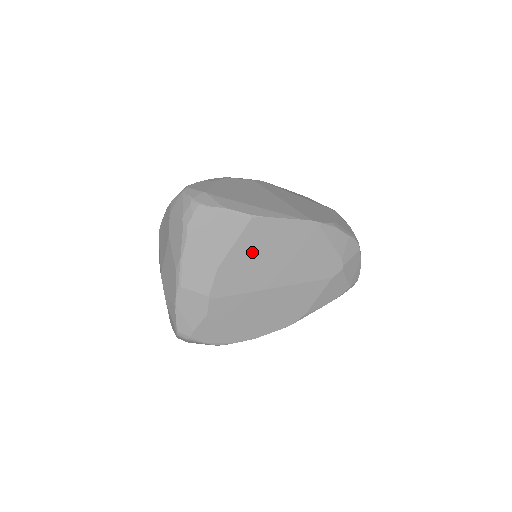
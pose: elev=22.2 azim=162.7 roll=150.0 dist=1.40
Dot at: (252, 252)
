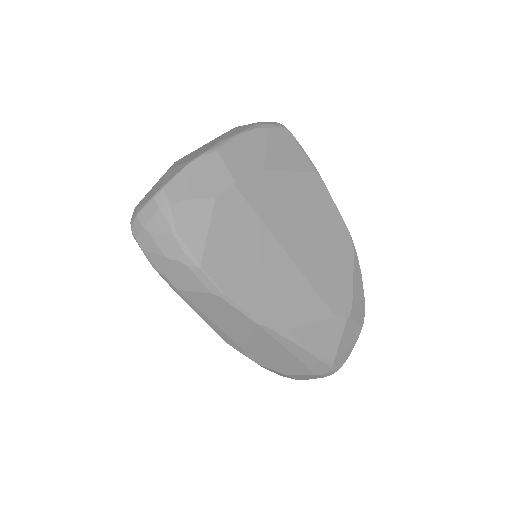
Dot at: (297, 197)
